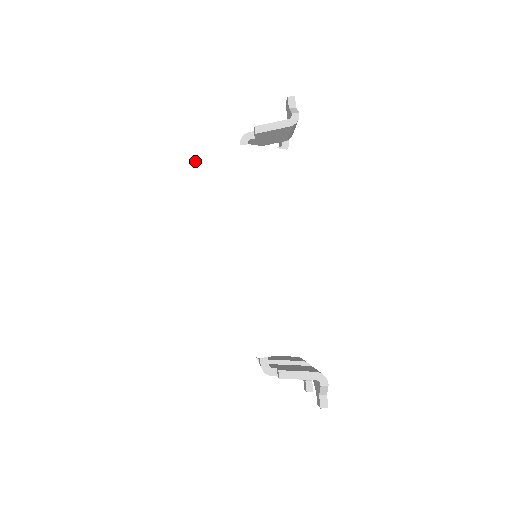
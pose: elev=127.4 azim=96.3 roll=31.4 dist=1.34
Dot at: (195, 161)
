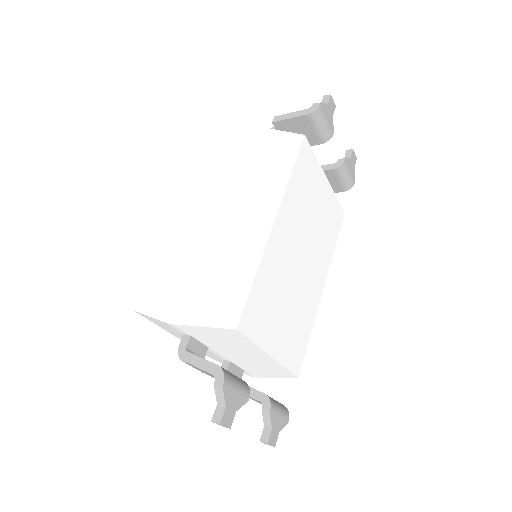
Dot at: (211, 144)
